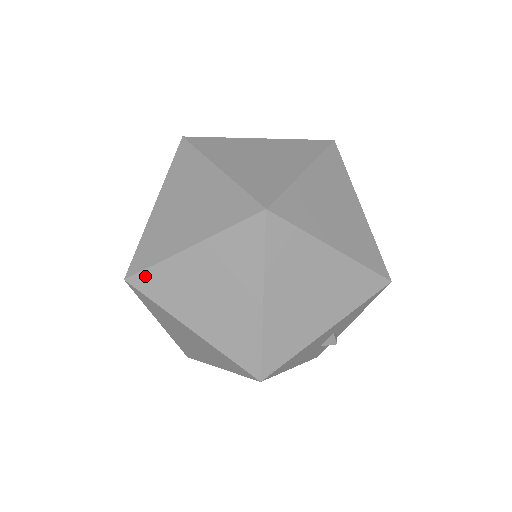
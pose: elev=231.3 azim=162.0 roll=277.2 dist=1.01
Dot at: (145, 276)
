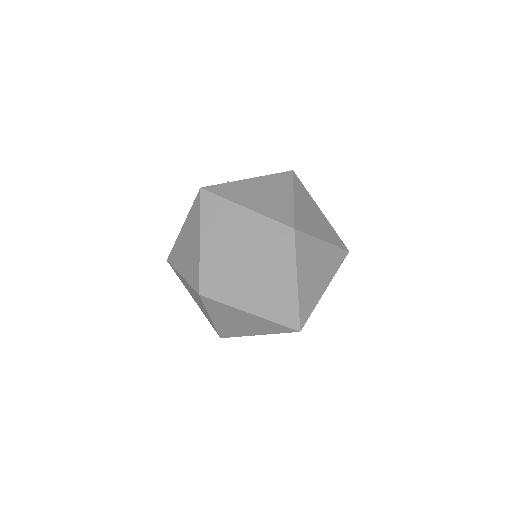
Dot at: (172, 267)
